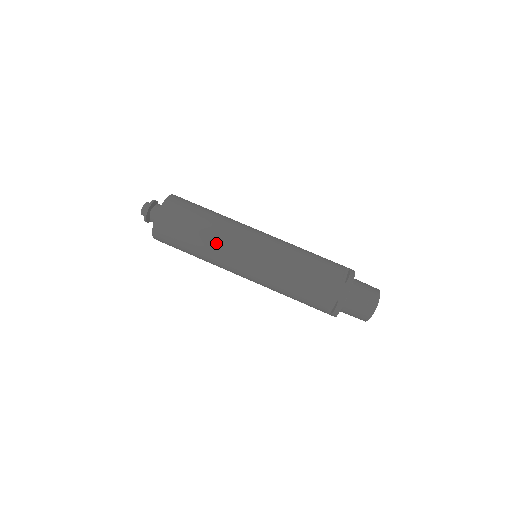
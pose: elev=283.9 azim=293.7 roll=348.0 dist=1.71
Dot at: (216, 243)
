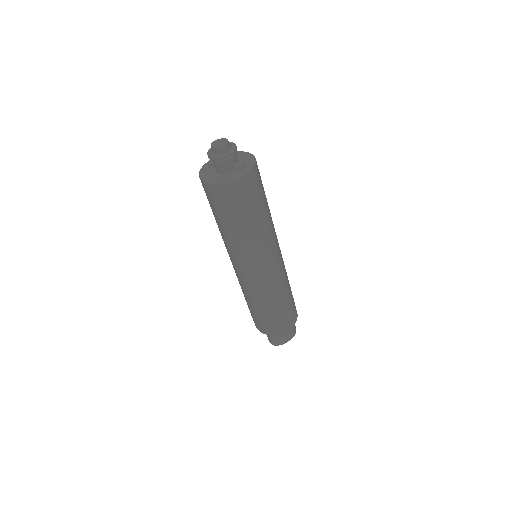
Dot at: (229, 243)
